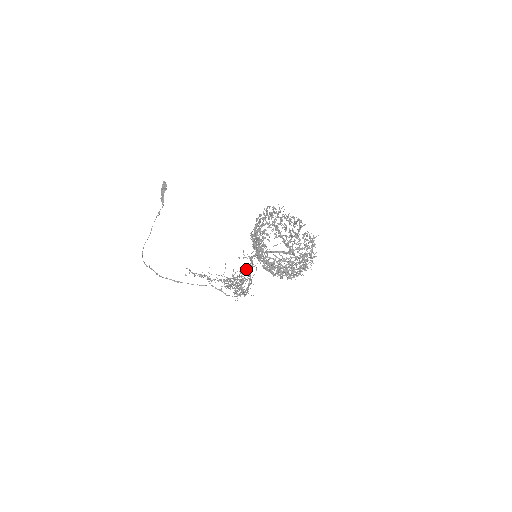
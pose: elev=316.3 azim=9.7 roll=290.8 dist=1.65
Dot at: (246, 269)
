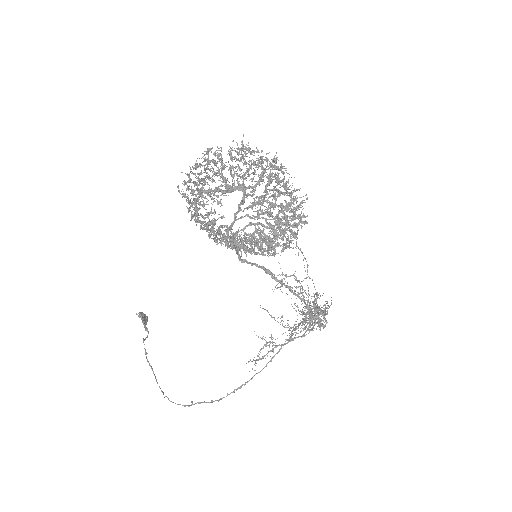
Dot at: (285, 287)
